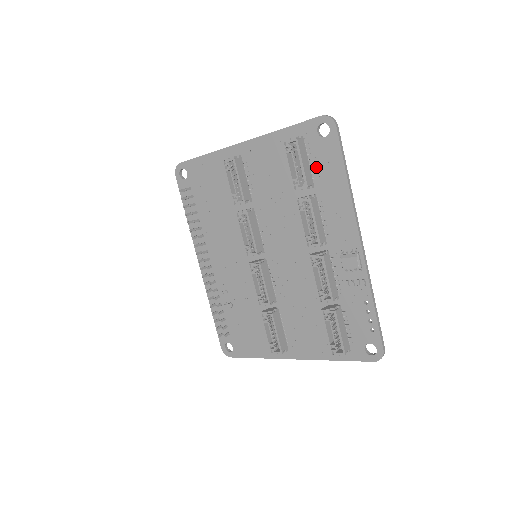
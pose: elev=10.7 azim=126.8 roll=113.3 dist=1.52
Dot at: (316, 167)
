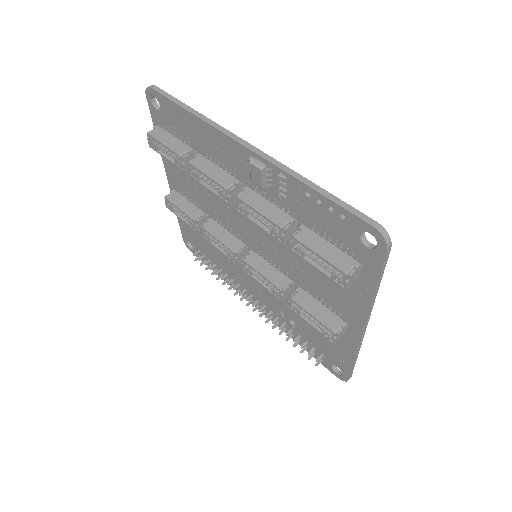
Dot at: (181, 134)
